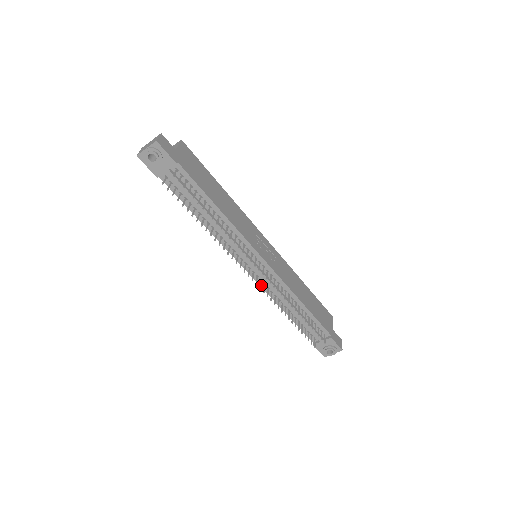
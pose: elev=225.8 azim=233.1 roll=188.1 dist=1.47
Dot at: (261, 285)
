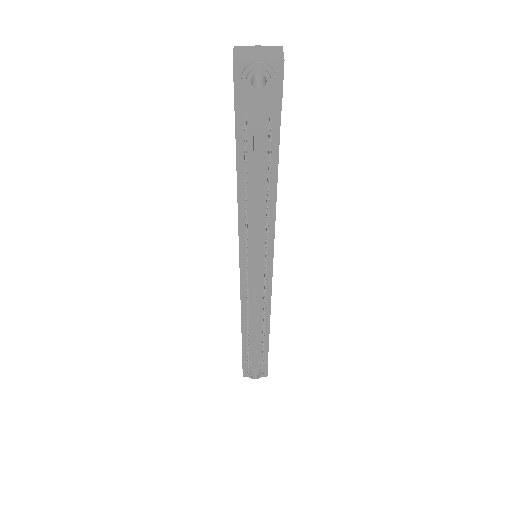
Dot at: (242, 293)
